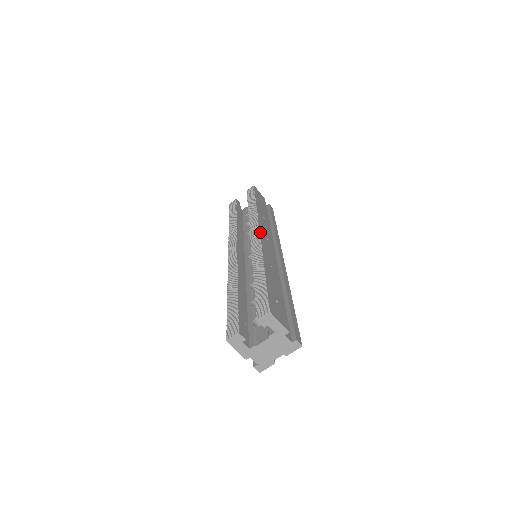
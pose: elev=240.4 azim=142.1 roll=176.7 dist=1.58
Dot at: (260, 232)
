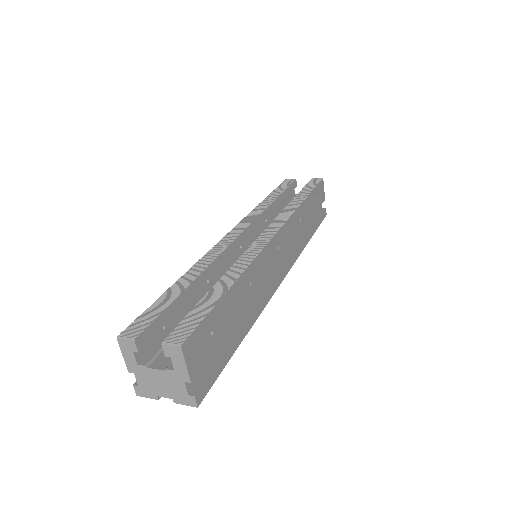
Dot at: (276, 235)
